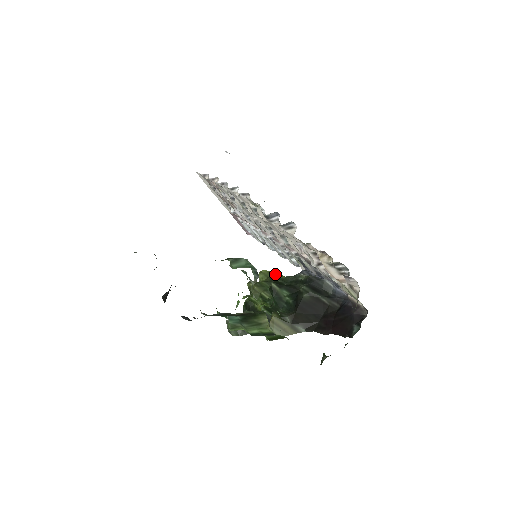
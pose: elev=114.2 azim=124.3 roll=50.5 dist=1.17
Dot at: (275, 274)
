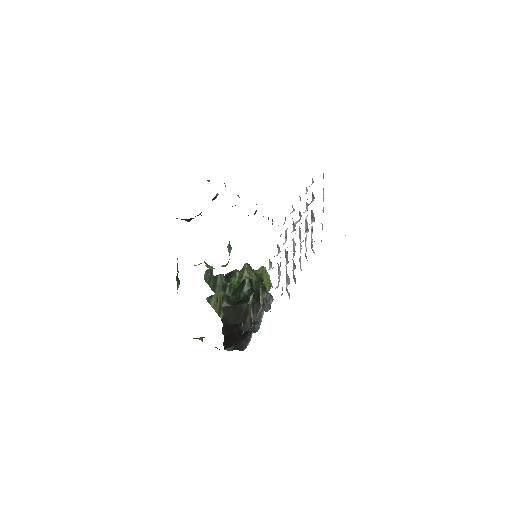
Dot at: (266, 277)
